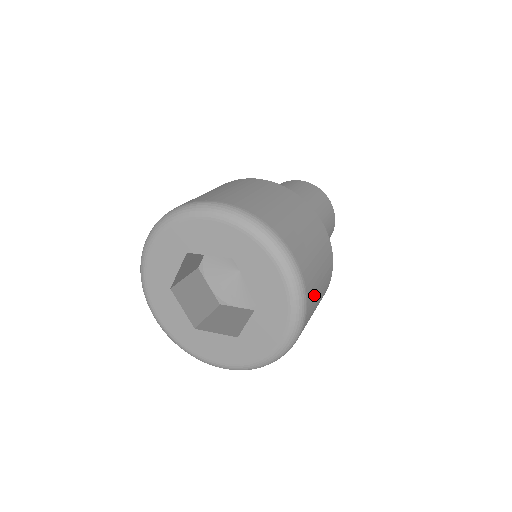
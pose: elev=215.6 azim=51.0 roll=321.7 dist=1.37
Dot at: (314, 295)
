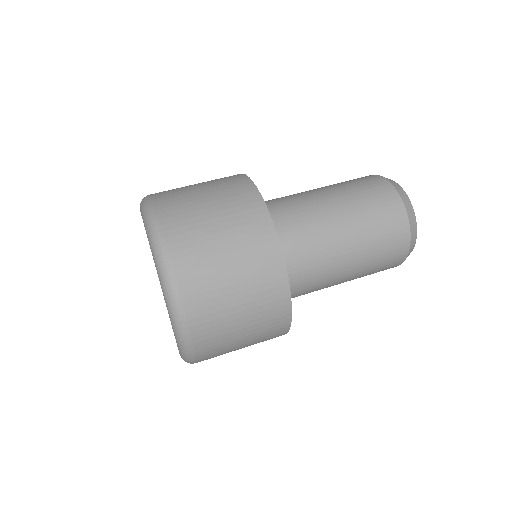
Dot at: (195, 243)
